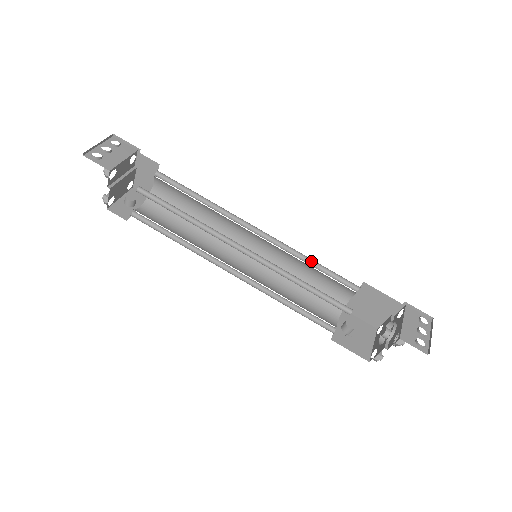
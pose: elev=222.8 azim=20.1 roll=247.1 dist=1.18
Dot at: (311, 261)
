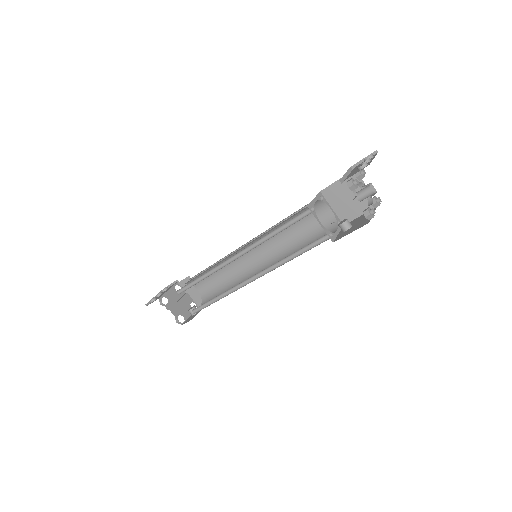
Dot at: occluded
